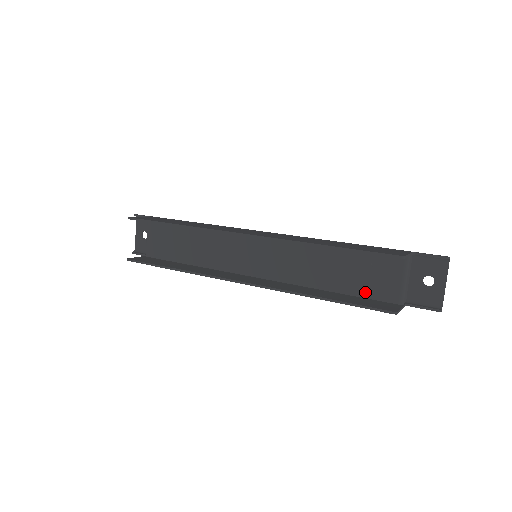
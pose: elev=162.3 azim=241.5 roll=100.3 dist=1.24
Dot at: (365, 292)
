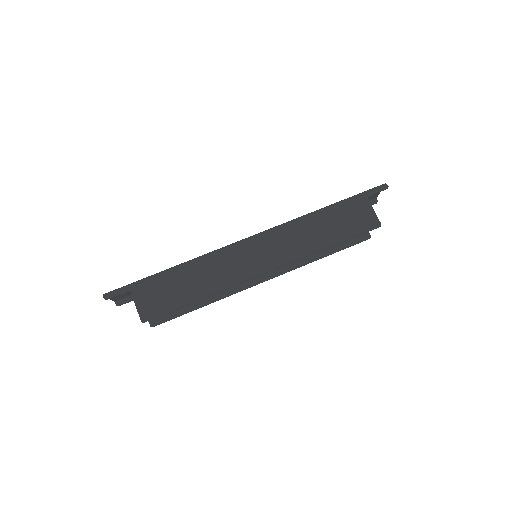
Dot at: occluded
